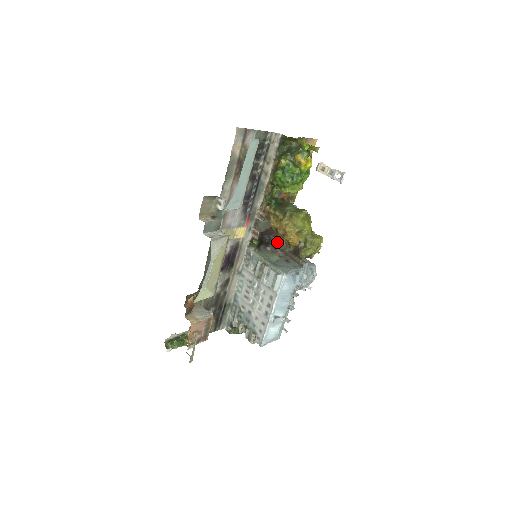
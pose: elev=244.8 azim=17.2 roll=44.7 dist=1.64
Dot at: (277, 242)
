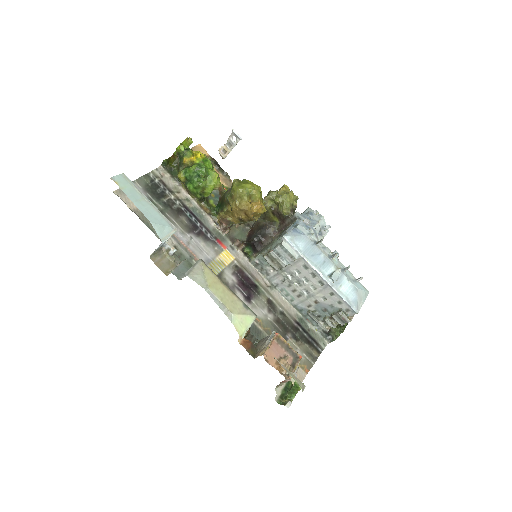
Dot at: (263, 231)
